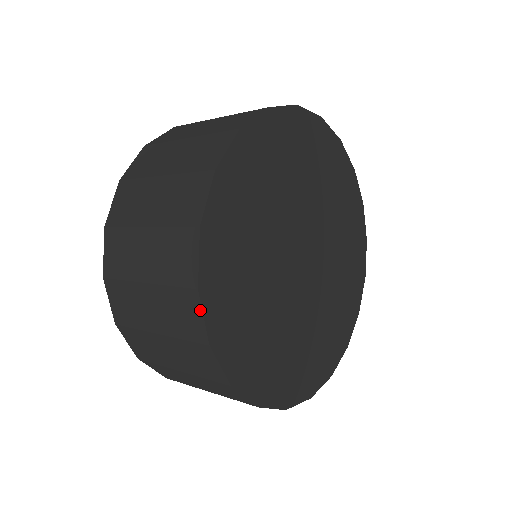
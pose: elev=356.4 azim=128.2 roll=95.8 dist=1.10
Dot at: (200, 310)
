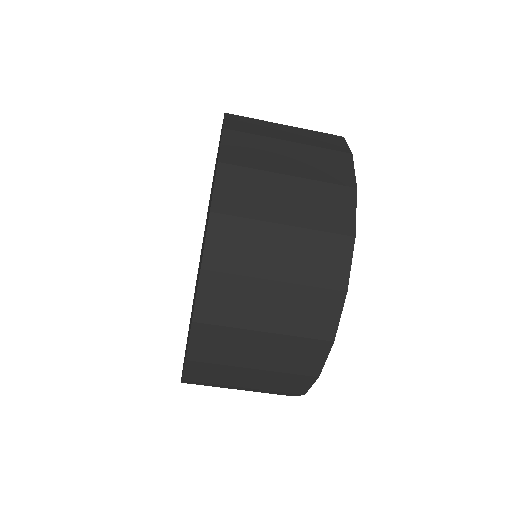
Dot at: (354, 205)
